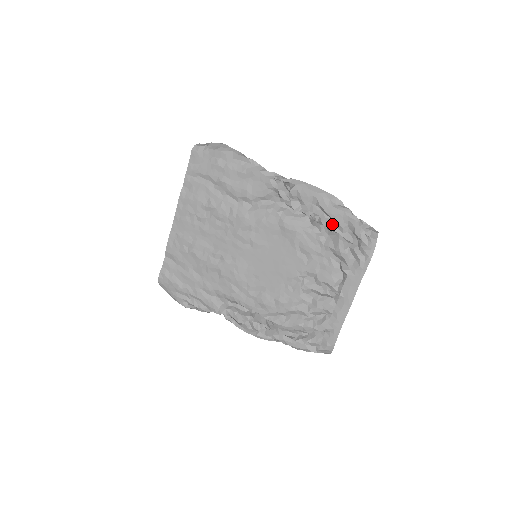
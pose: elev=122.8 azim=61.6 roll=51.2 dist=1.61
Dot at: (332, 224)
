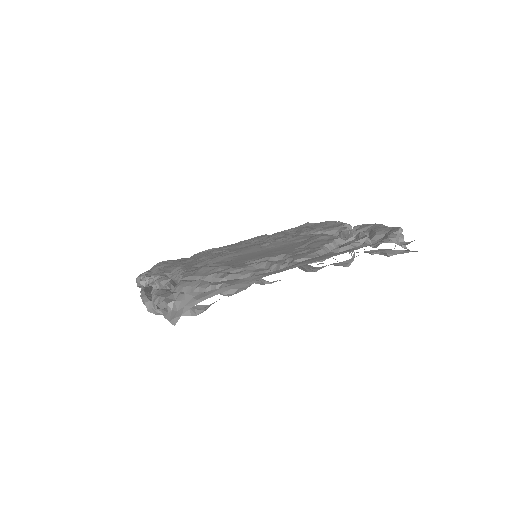
Dot at: occluded
